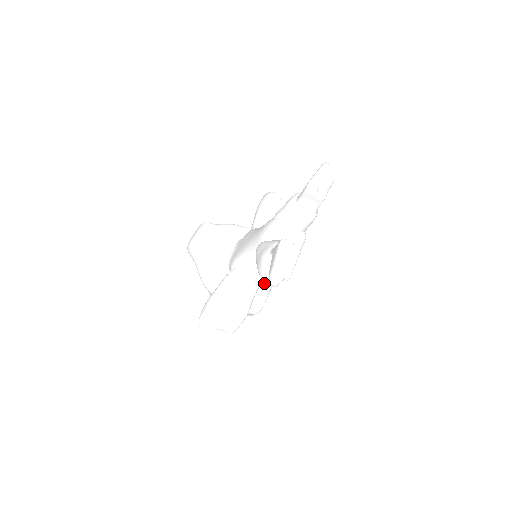
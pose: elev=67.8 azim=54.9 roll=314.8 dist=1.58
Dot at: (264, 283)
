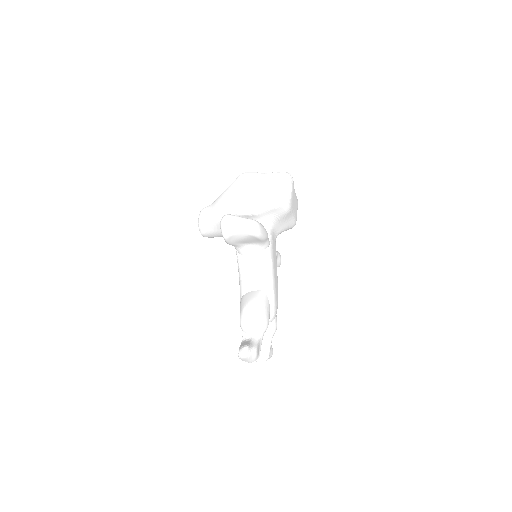
Dot at: (282, 226)
